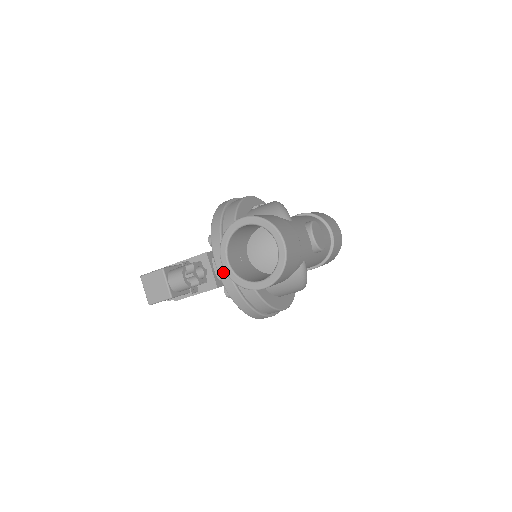
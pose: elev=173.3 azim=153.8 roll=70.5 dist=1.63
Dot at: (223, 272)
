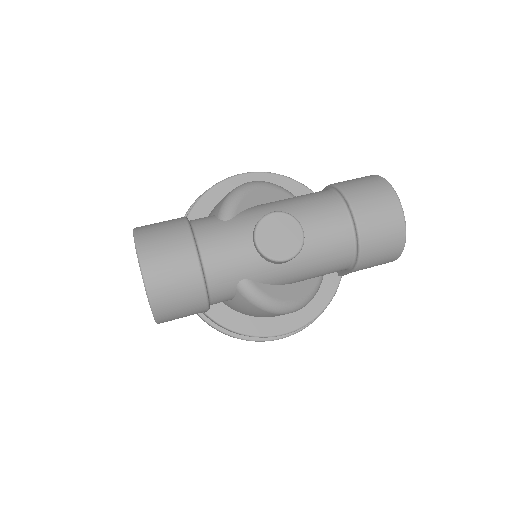
Dot at: occluded
